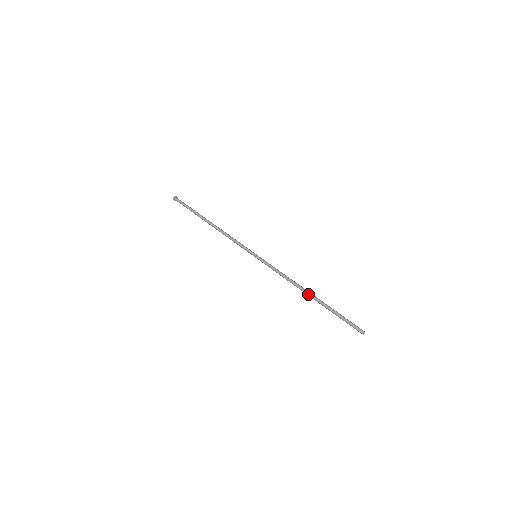
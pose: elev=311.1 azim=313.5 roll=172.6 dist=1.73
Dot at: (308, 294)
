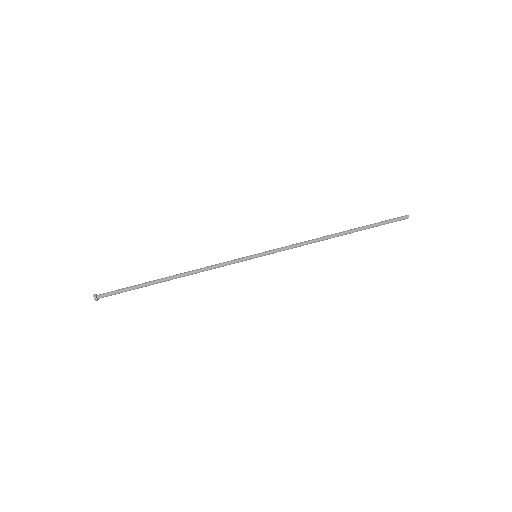
Dot at: (338, 235)
